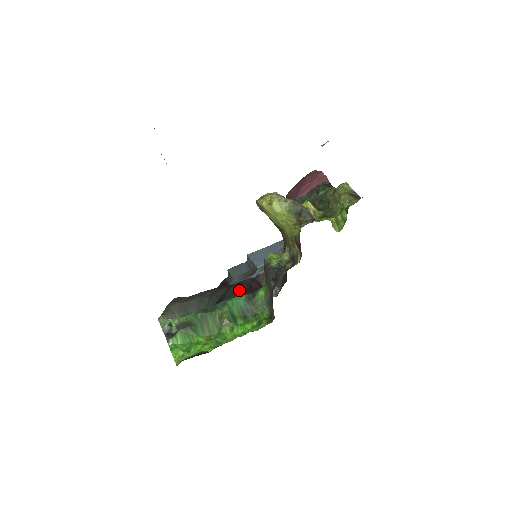
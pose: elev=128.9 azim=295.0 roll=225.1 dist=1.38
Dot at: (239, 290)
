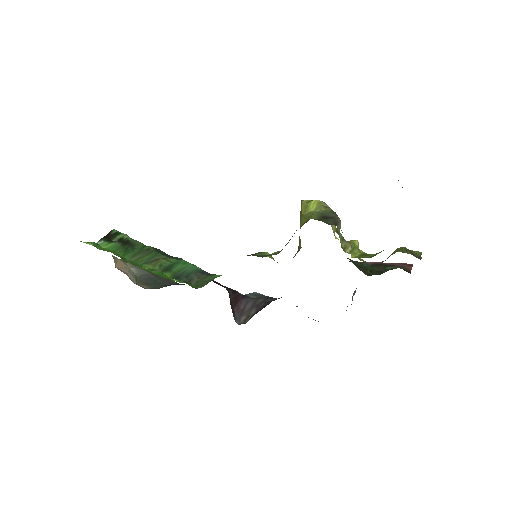
Dot at: occluded
